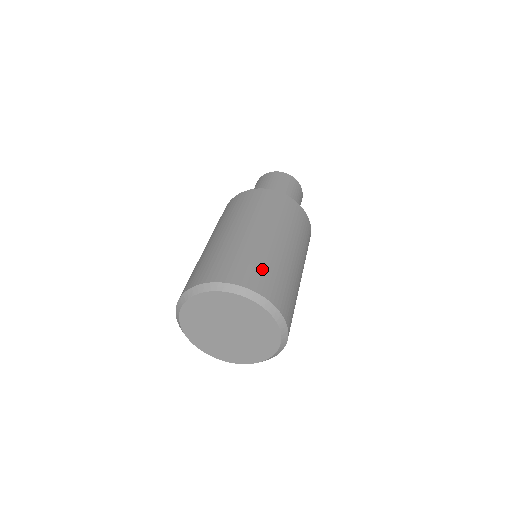
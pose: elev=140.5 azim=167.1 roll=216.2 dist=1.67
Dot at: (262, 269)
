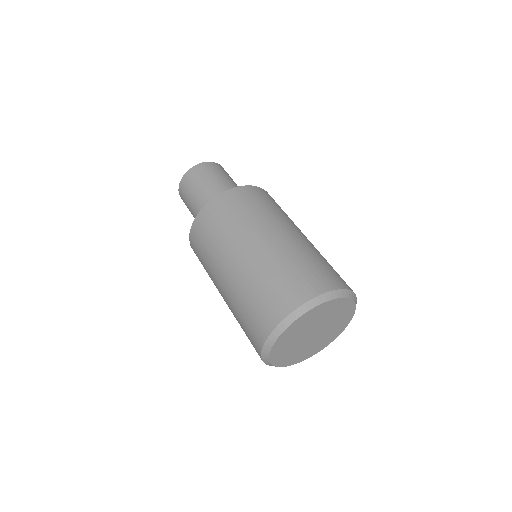
Dot at: (333, 269)
